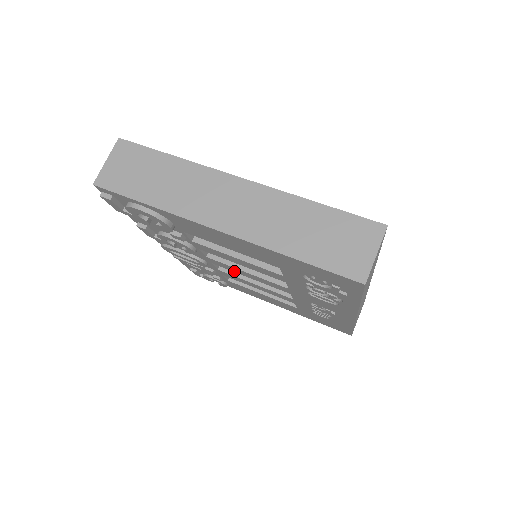
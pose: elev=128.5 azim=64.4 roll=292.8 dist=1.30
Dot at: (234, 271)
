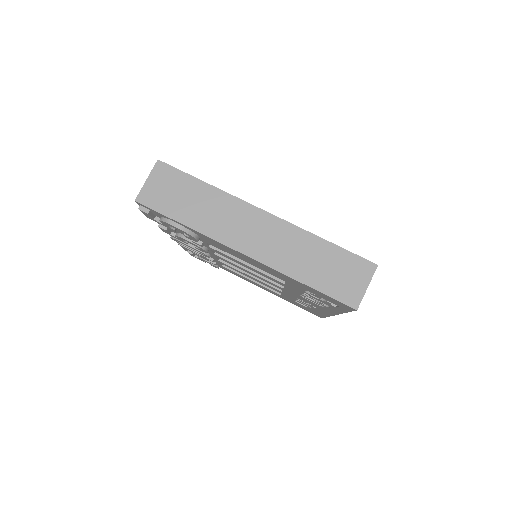
Dot at: (236, 266)
